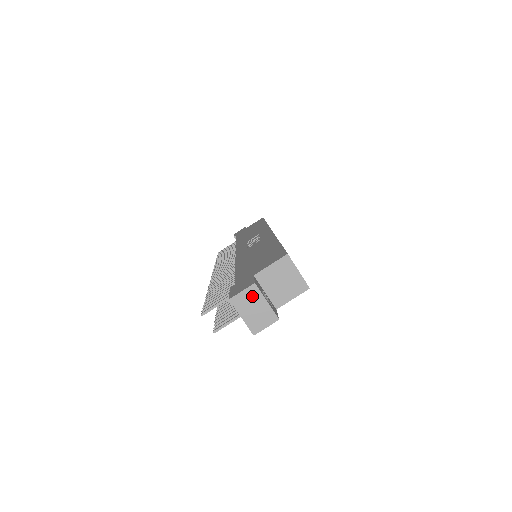
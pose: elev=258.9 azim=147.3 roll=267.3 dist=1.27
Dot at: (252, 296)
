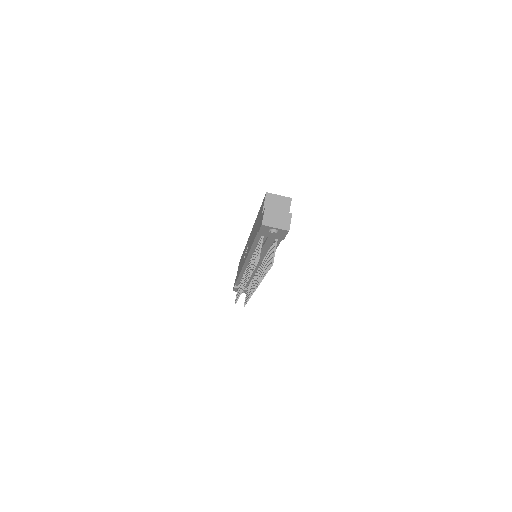
Dot at: (270, 214)
